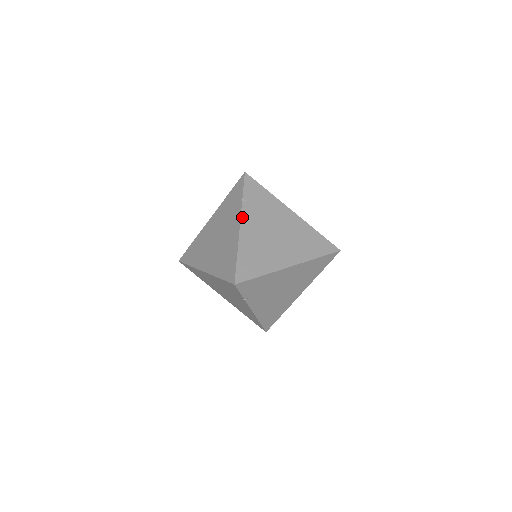
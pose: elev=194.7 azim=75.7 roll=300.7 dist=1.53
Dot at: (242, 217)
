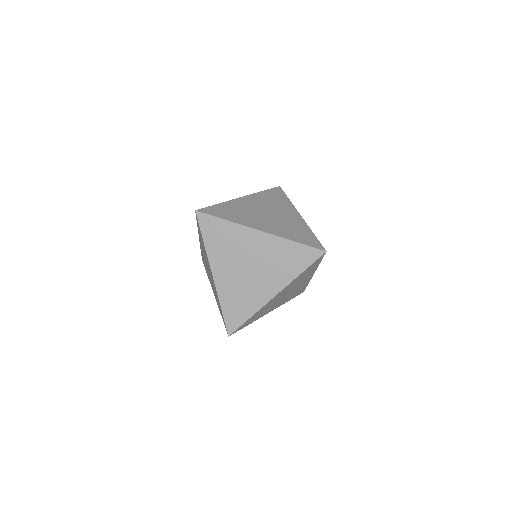
Dot at: (248, 196)
